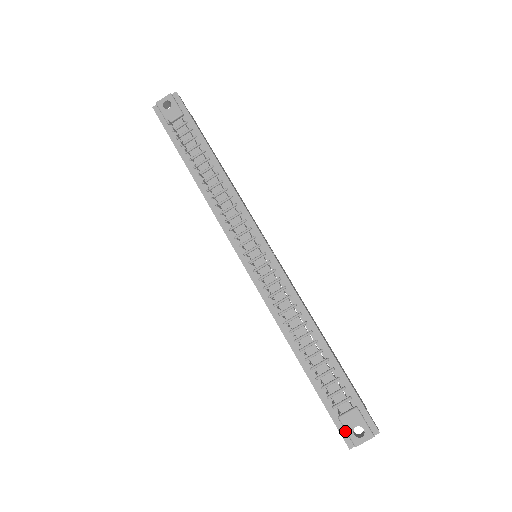
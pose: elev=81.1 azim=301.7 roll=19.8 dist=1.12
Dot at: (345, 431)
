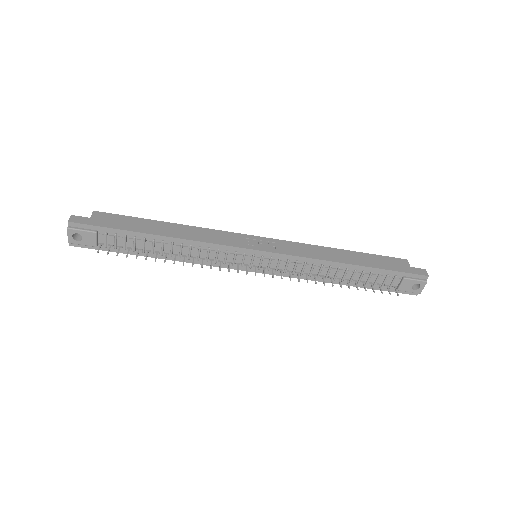
Dot at: (407, 291)
